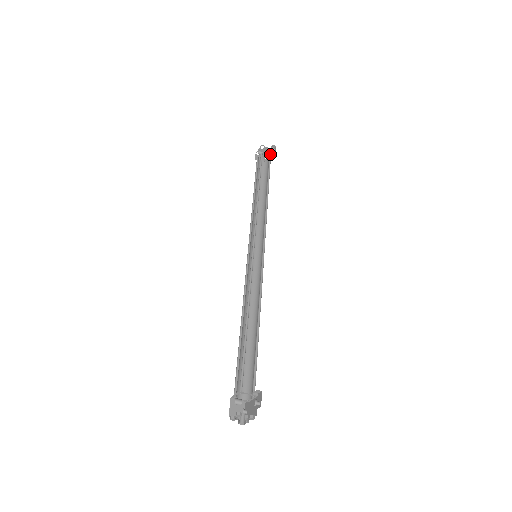
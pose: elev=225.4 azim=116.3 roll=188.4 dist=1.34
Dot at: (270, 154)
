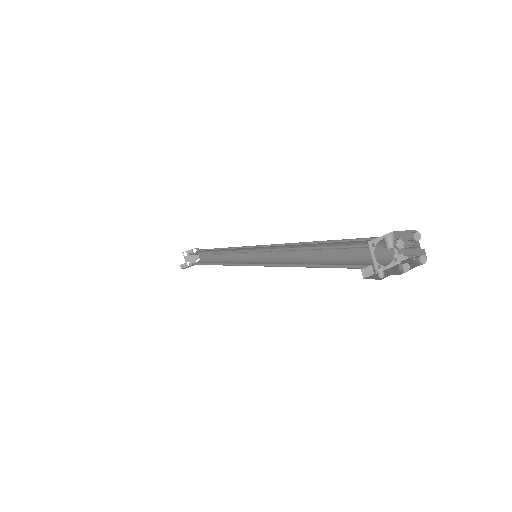
Dot at: occluded
